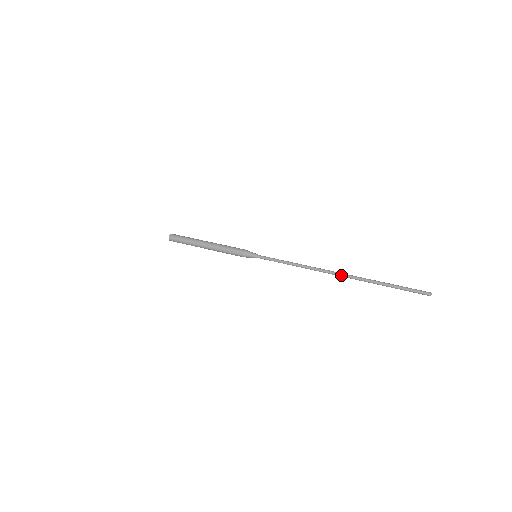
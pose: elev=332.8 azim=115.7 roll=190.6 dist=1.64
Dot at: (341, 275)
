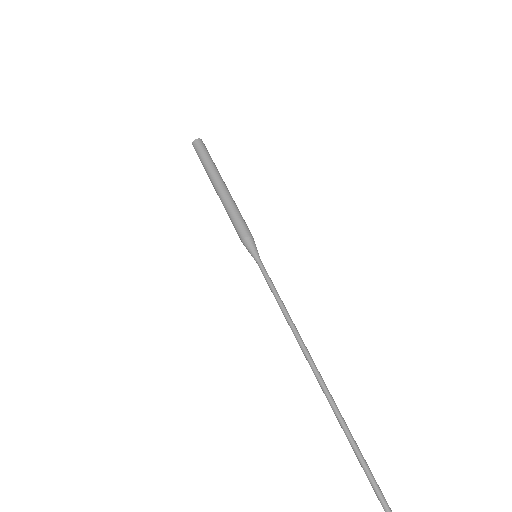
Dot at: (321, 384)
